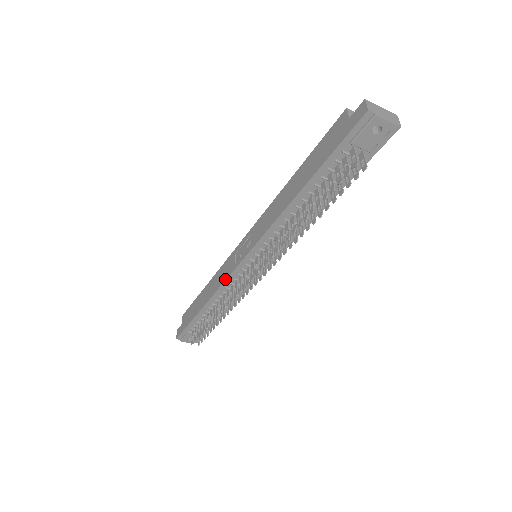
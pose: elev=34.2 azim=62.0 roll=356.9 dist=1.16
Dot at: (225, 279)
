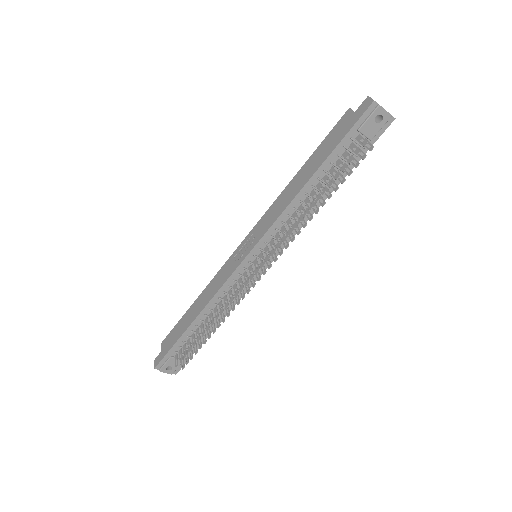
Dot at: (224, 282)
